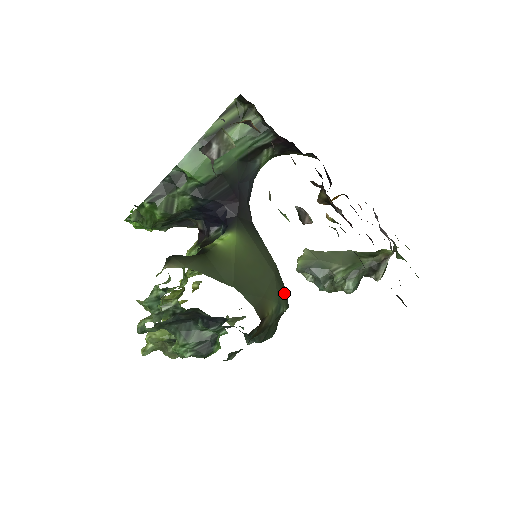
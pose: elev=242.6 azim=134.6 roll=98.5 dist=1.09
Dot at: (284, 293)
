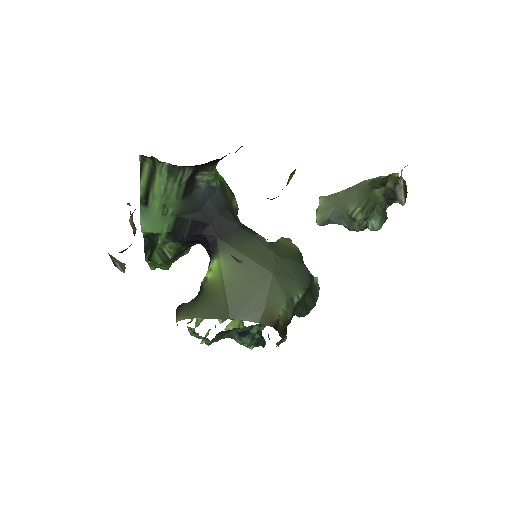
Dot at: (297, 277)
